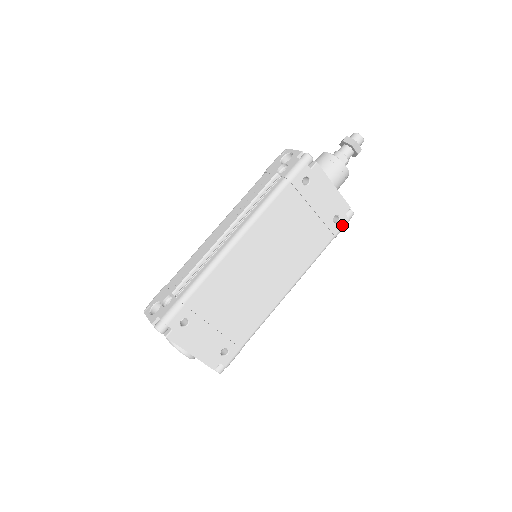
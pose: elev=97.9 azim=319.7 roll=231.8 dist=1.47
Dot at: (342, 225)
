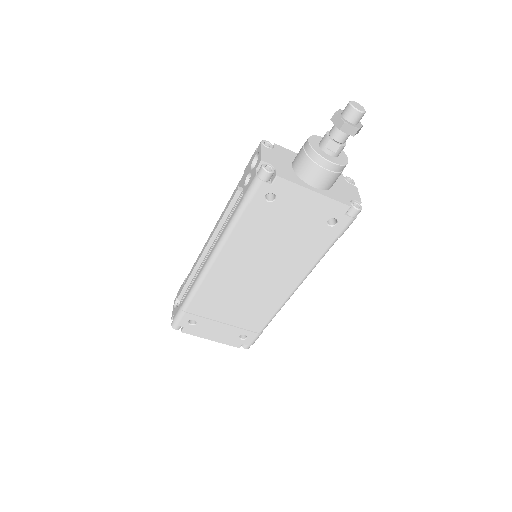
Dot at: (344, 226)
